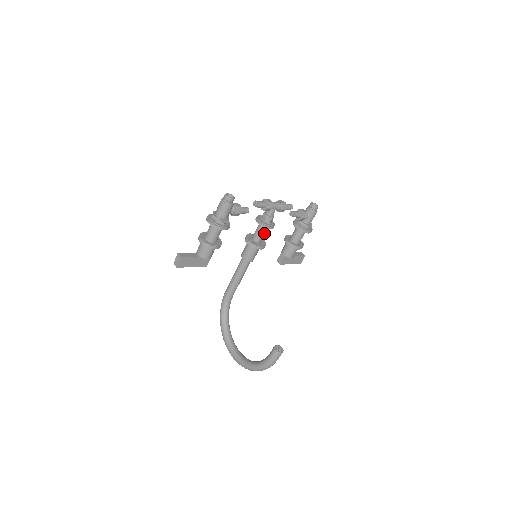
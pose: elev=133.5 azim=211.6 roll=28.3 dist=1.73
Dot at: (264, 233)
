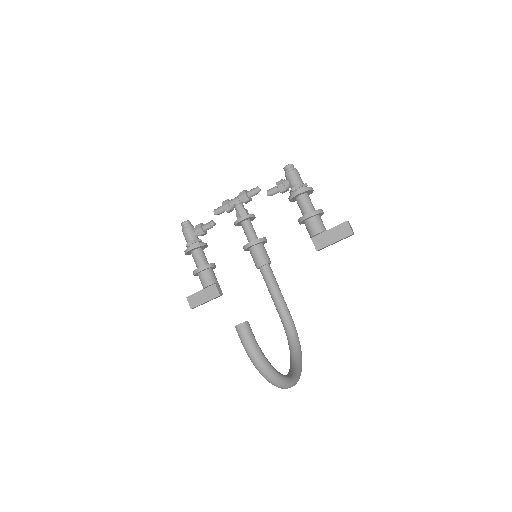
Dot at: (250, 230)
